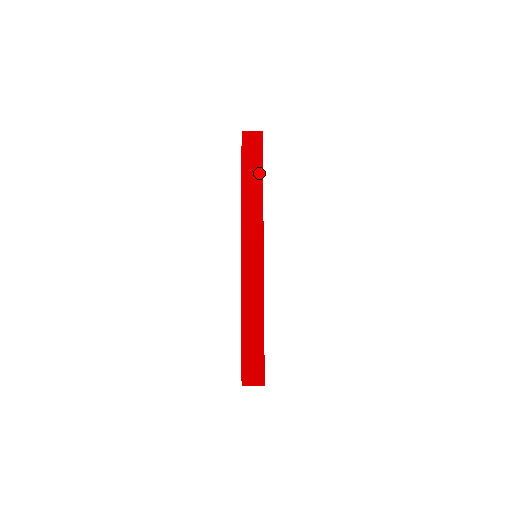
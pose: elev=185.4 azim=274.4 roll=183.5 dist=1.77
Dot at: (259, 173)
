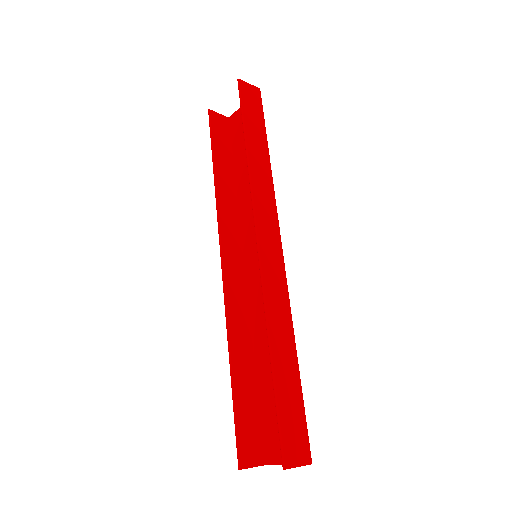
Dot at: (264, 138)
